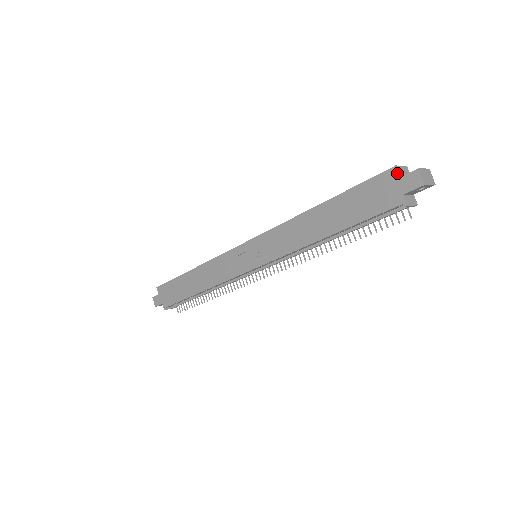
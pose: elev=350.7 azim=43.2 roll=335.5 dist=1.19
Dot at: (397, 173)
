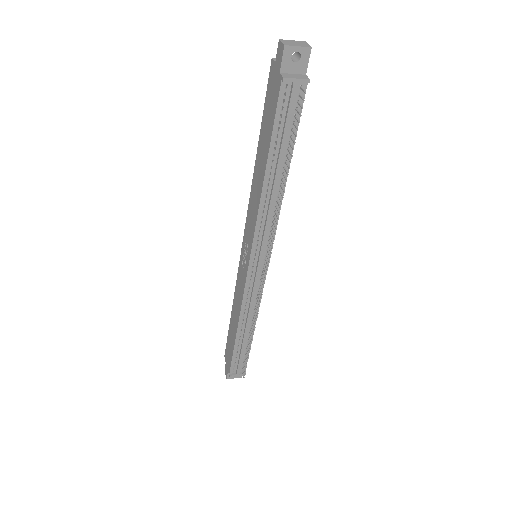
Dot at: (273, 62)
